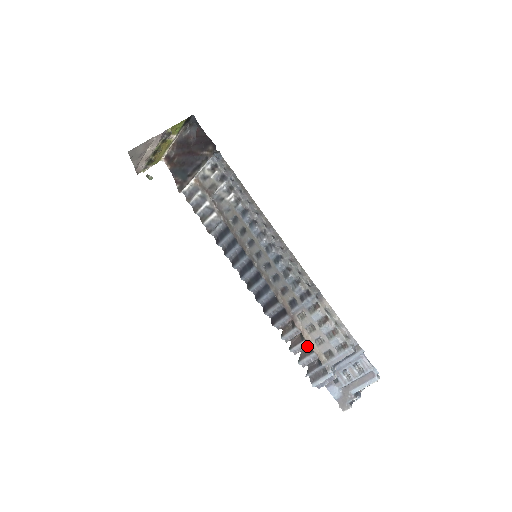
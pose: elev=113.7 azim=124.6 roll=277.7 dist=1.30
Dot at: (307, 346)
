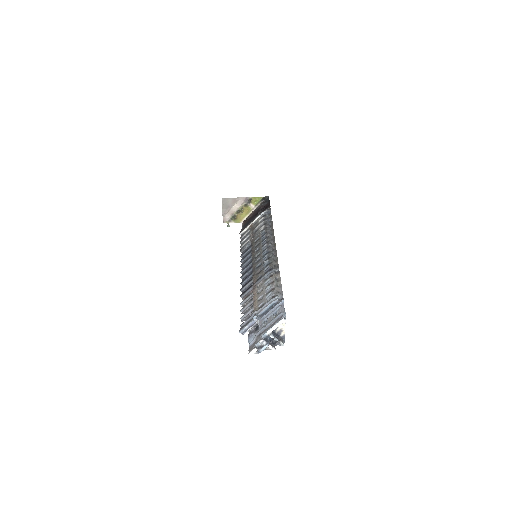
Dot at: (252, 304)
